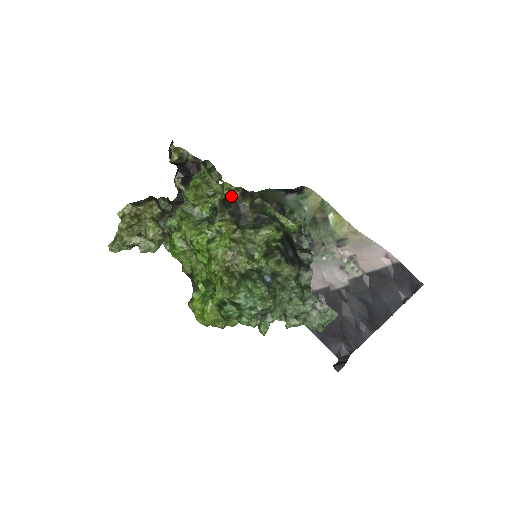
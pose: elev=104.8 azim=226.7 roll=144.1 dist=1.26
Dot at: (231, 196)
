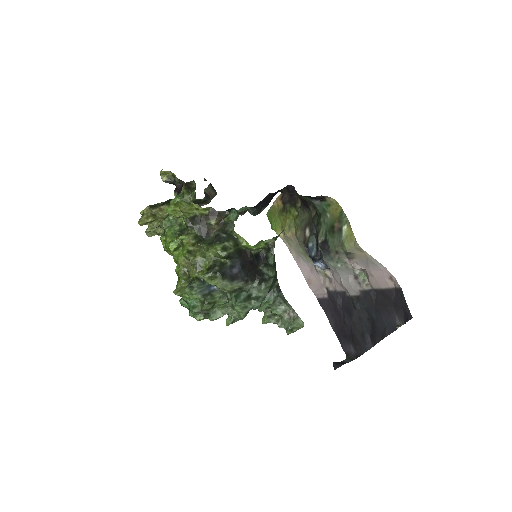
Dot at: (201, 214)
